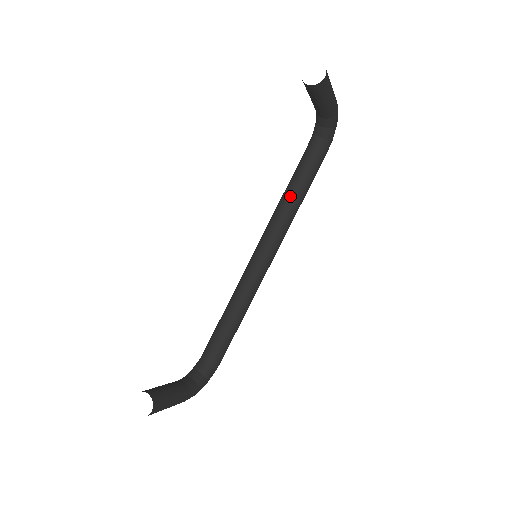
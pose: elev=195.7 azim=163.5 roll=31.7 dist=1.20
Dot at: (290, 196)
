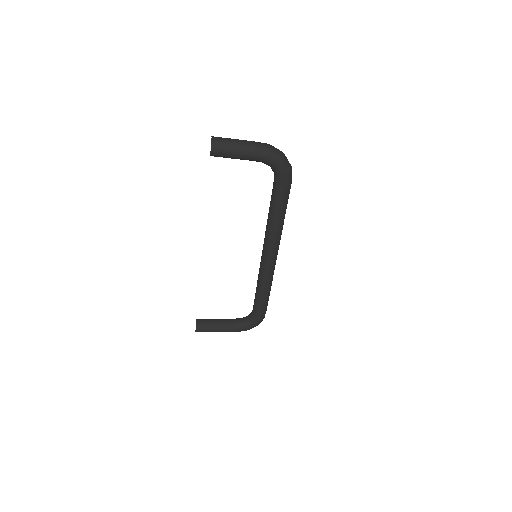
Dot at: (268, 217)
